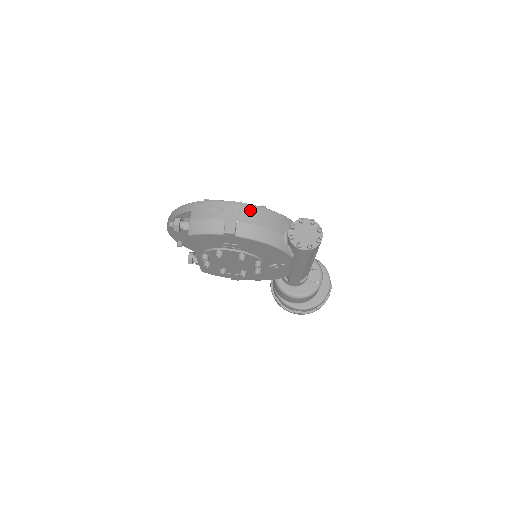
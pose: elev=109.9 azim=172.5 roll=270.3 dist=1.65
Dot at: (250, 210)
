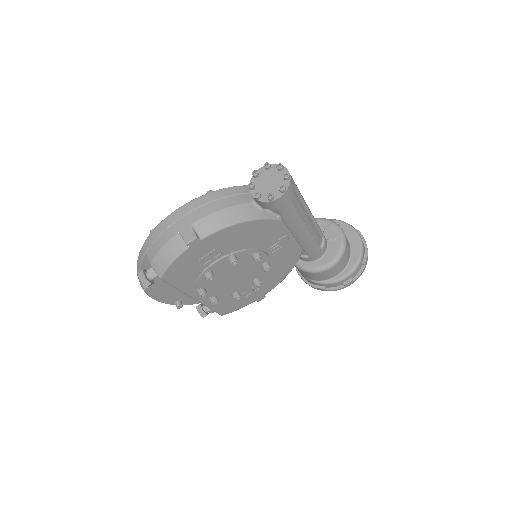
Dot at: (197, 204)
